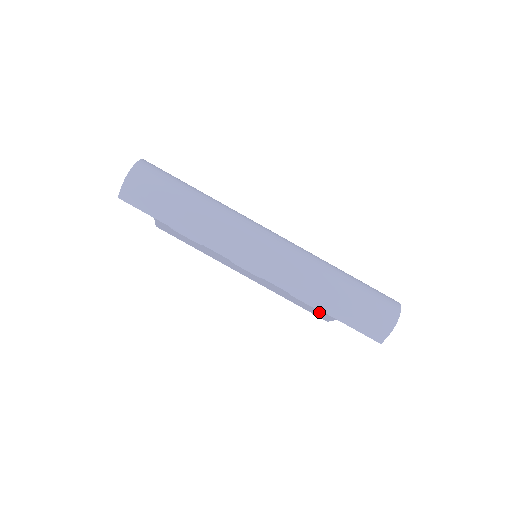
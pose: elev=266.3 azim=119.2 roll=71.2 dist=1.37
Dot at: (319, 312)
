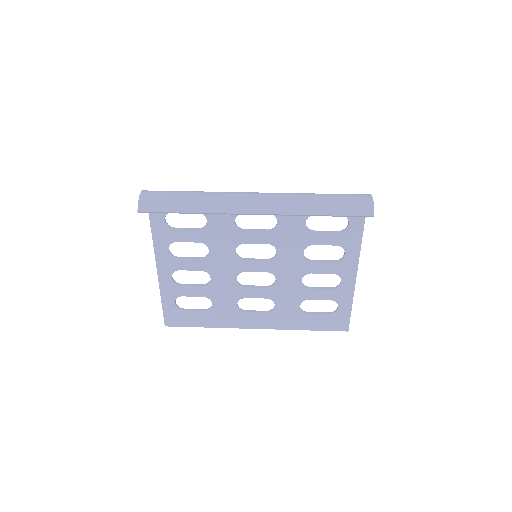
Dot at: (334, 317)
